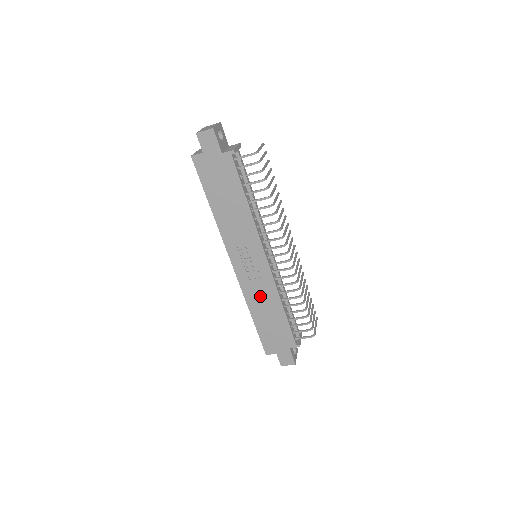
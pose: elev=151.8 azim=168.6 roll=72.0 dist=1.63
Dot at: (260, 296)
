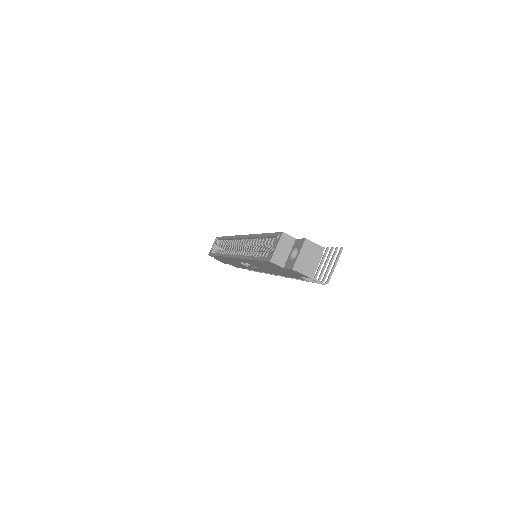
Dot at: (236, 263)
